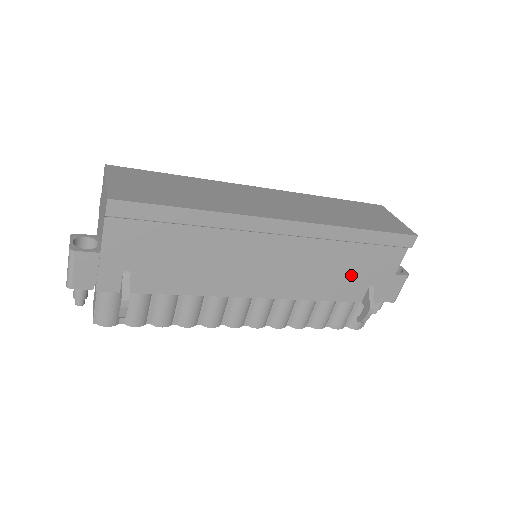
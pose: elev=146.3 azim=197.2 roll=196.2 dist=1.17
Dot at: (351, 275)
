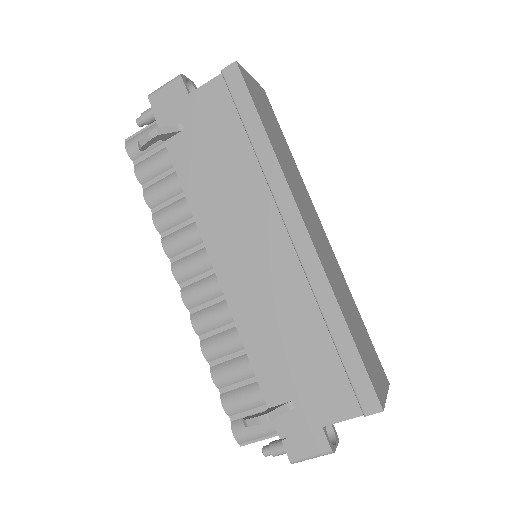
Dot at: (291, 363)
